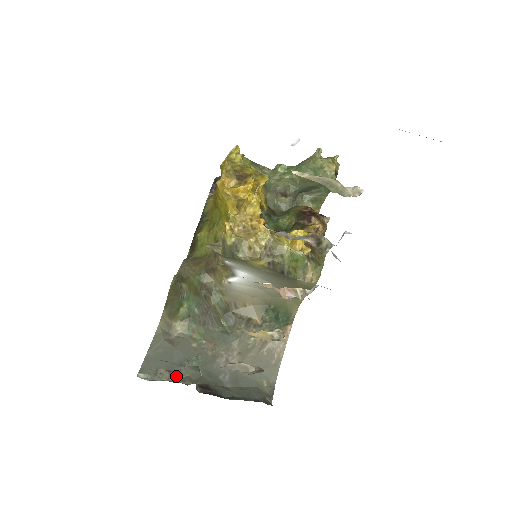
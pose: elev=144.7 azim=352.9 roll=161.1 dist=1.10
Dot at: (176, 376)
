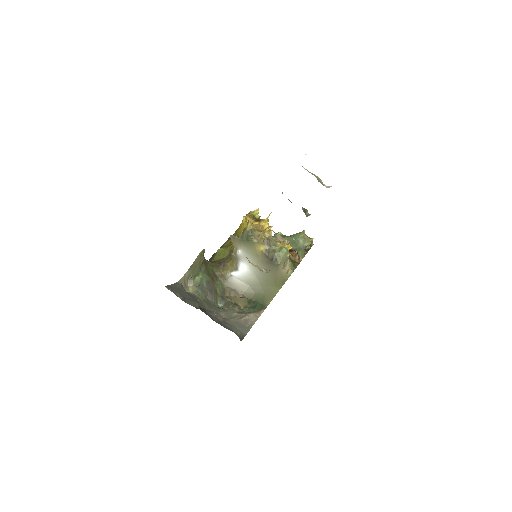
Dot at: (186, 301)
